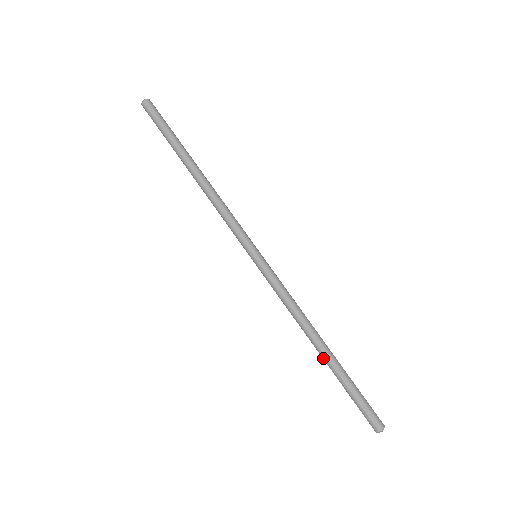
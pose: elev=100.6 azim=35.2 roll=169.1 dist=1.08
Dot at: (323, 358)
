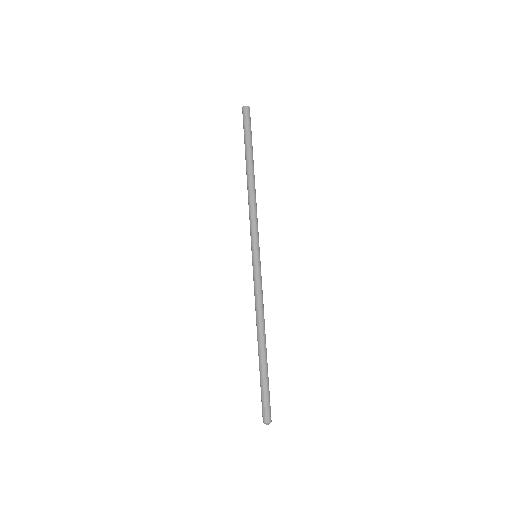
Dot at: (258, 351)
